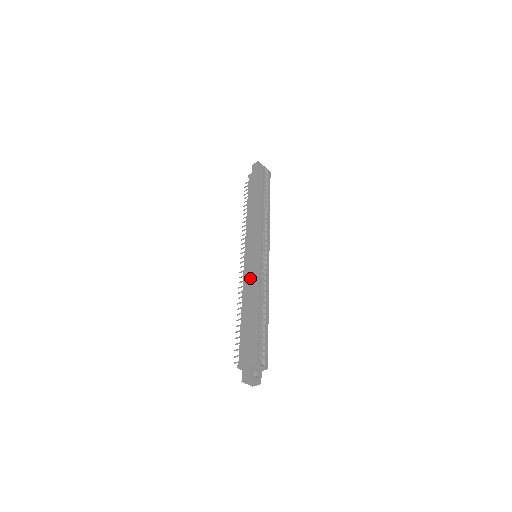
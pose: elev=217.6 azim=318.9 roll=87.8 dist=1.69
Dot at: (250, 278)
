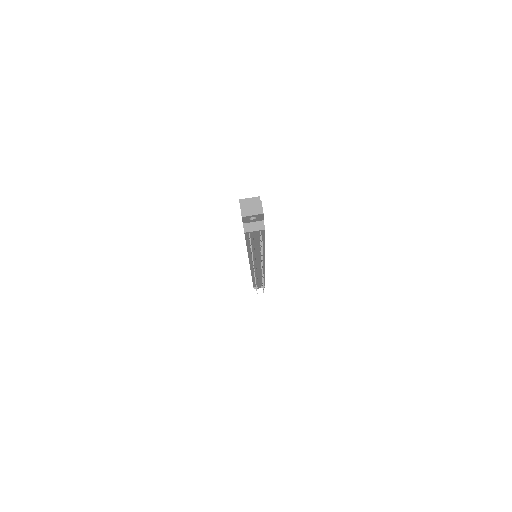
Dot at: occluded
